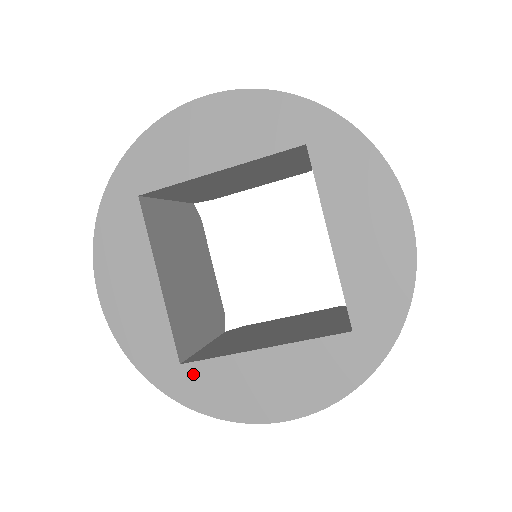
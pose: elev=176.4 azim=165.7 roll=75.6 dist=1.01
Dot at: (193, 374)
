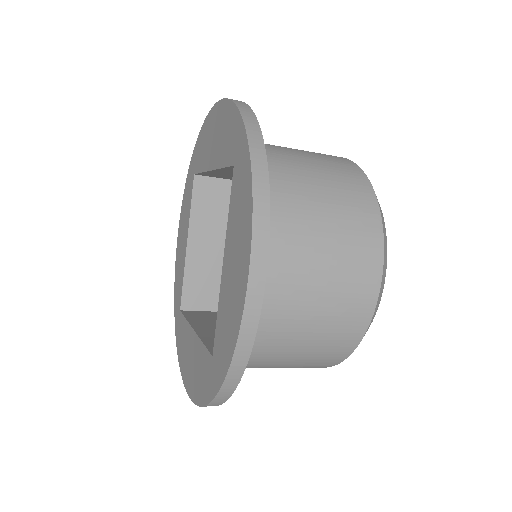
Dot at: (181, 322)
